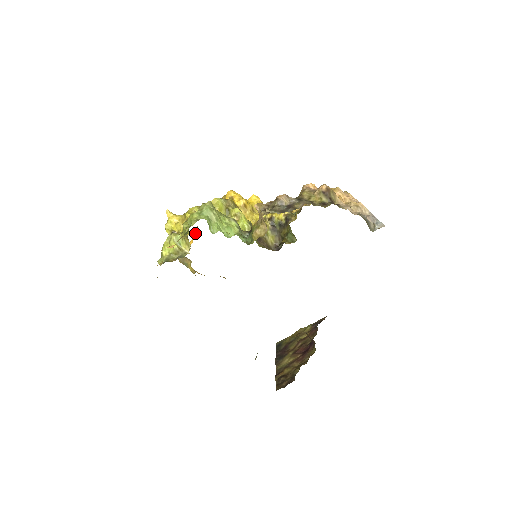
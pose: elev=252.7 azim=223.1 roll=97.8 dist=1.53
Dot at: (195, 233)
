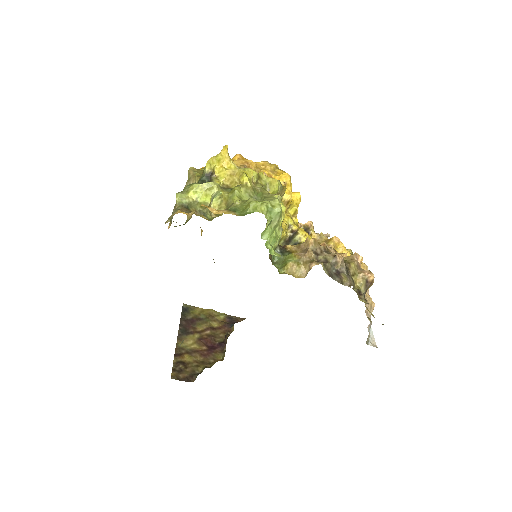
Dot at: occluded
